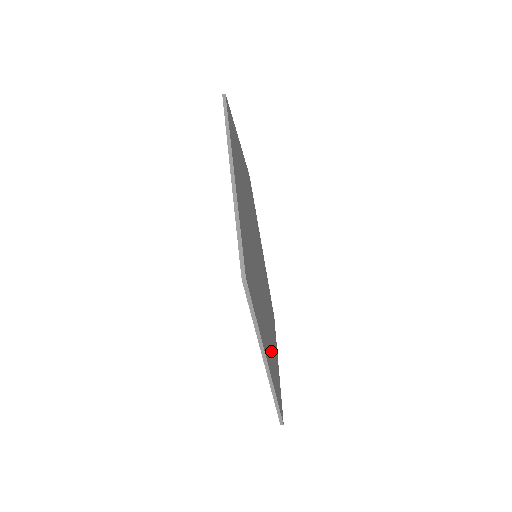
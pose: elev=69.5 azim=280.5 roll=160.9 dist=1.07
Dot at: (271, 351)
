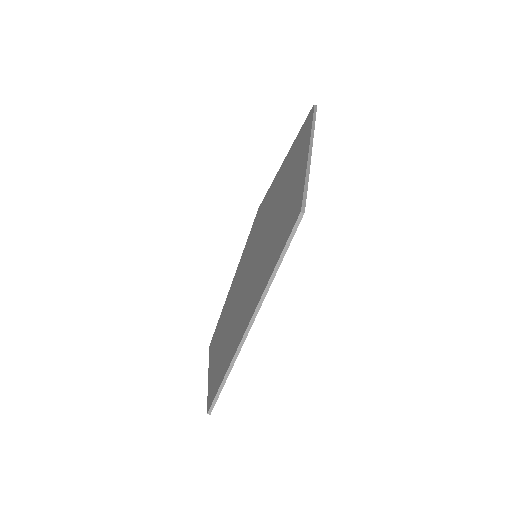
Dot at: occluded
